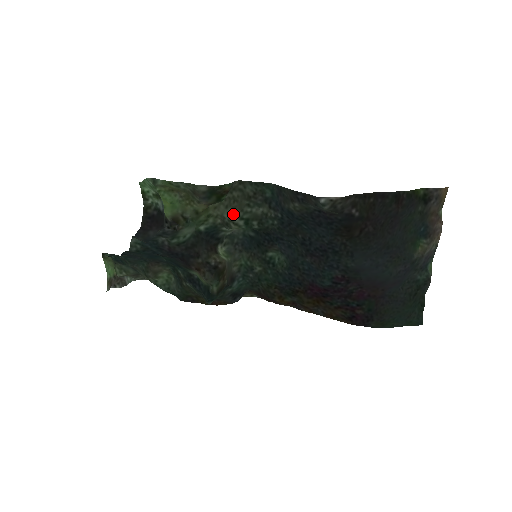
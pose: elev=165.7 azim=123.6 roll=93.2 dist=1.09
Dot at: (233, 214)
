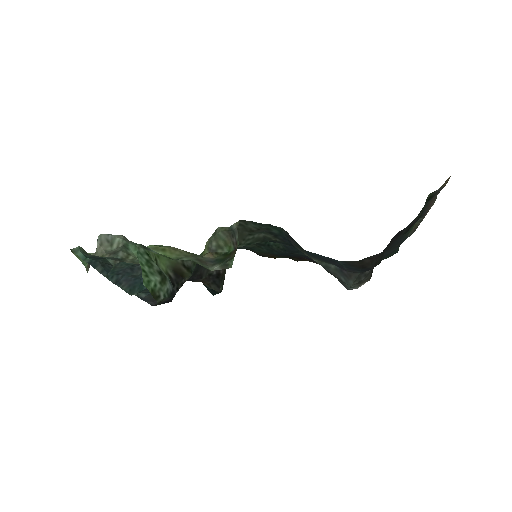
Dot at: occluded
